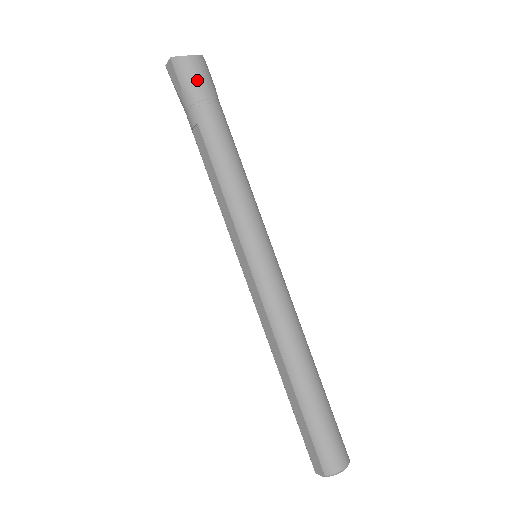
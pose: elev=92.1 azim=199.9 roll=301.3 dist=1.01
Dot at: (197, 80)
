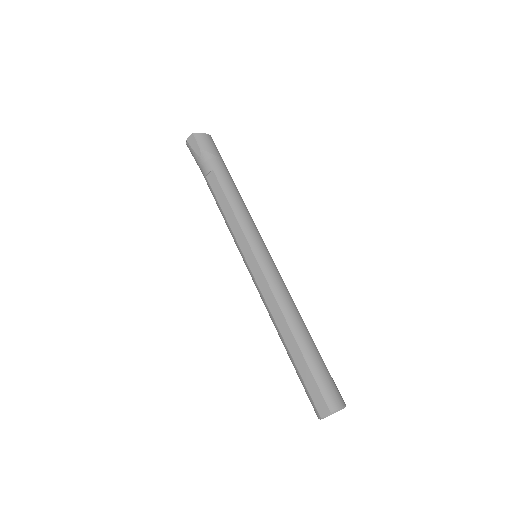
Dot at: (212, 146)
